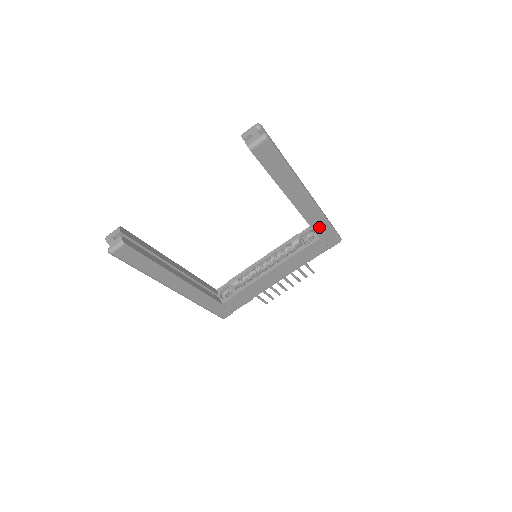
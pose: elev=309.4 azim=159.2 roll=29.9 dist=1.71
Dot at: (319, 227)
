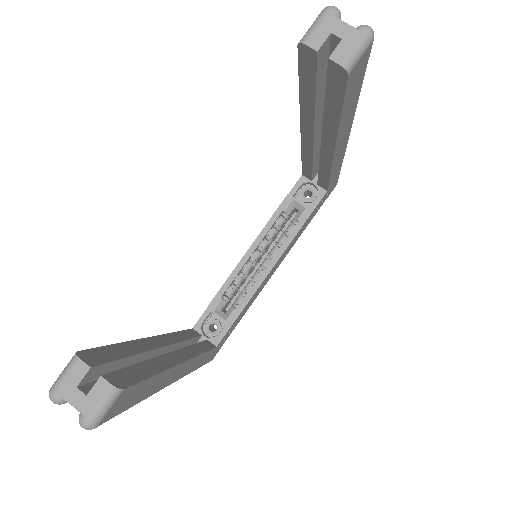
Dot at: (334, 176)
